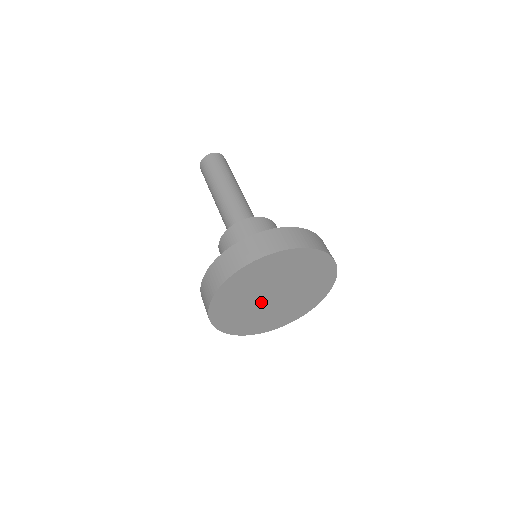
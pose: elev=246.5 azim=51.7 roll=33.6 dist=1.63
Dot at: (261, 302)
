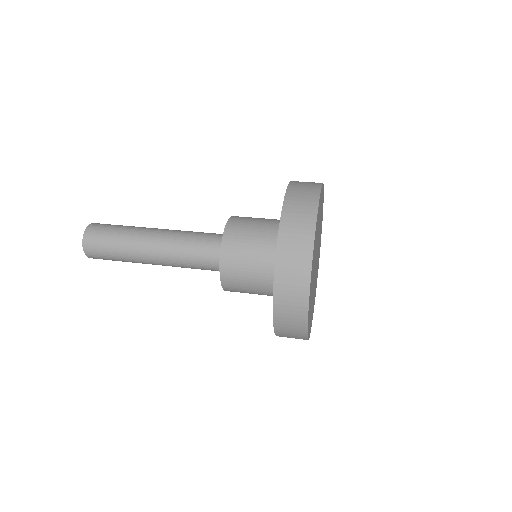
Dot at: (314, 278)
